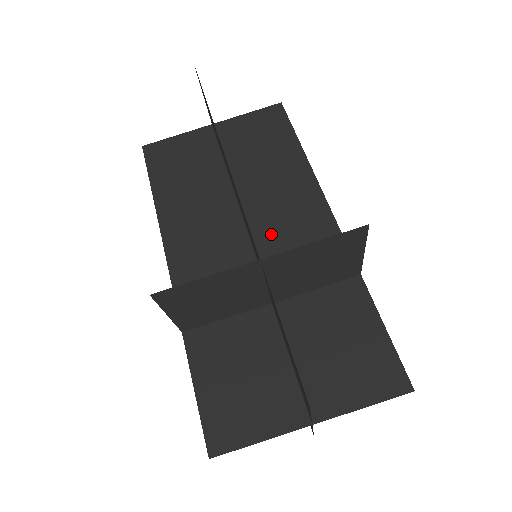
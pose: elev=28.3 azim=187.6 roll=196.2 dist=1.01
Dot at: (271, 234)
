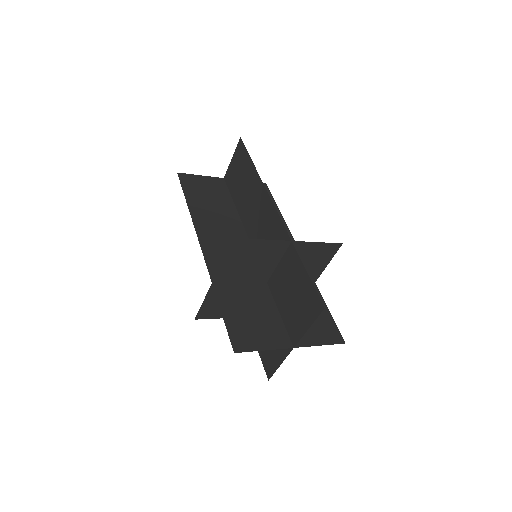
Dot at: occluded
